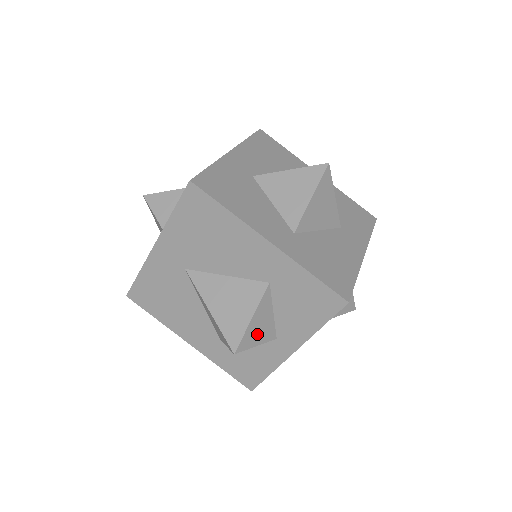
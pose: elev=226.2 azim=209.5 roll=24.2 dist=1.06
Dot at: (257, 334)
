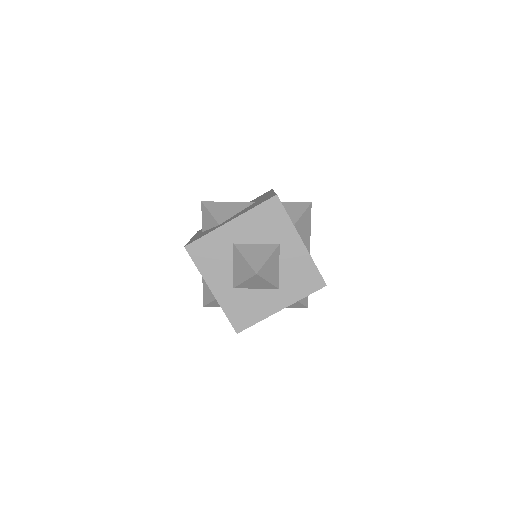
Dot at: (217, 305)
